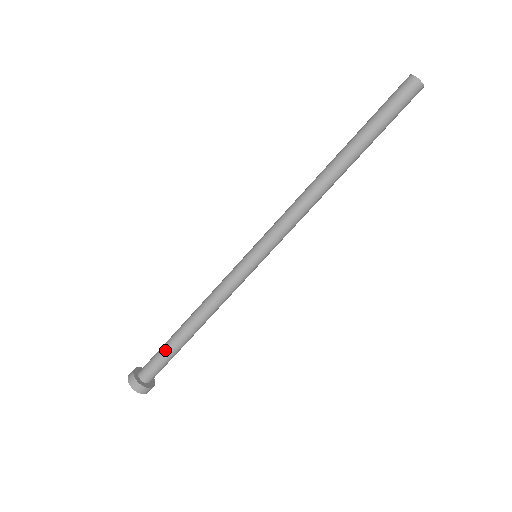
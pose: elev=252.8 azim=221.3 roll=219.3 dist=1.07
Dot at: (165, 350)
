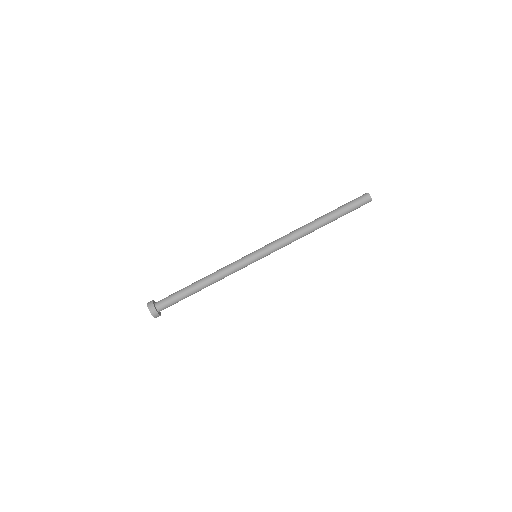
Dot at: (180, 293)
